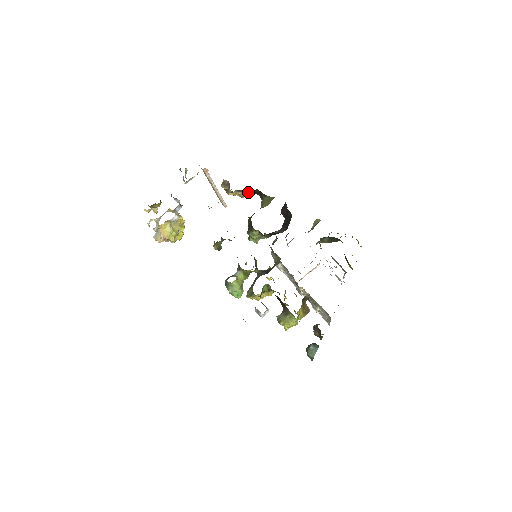
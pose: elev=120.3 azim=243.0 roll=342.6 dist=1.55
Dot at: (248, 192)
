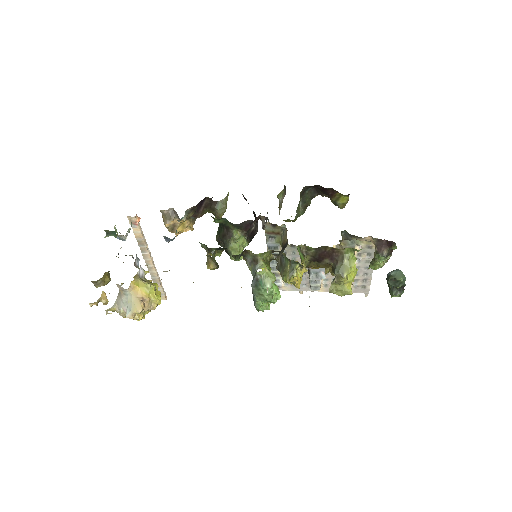
Dot at: (195, 218)
